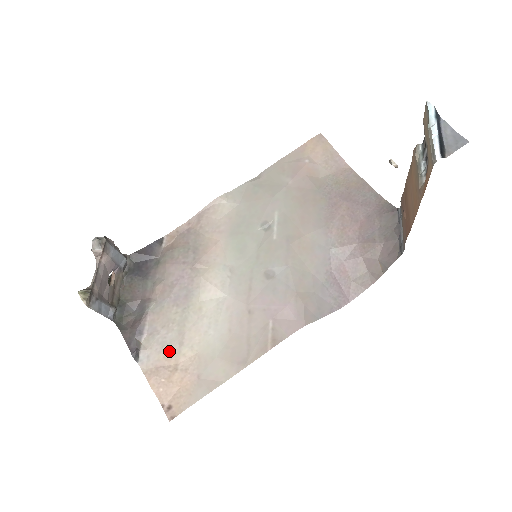
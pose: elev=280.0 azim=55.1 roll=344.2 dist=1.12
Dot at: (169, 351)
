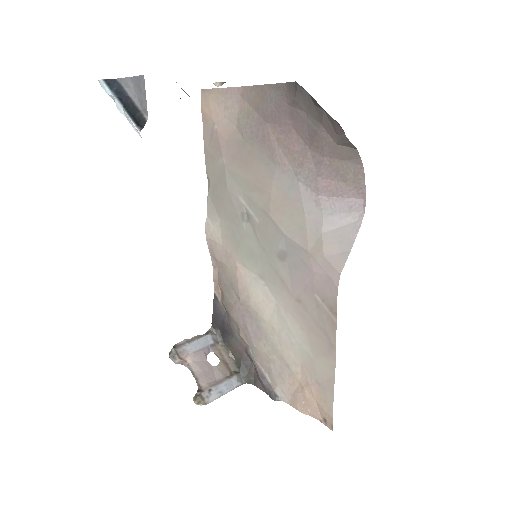
Dot at: (287, 377)
